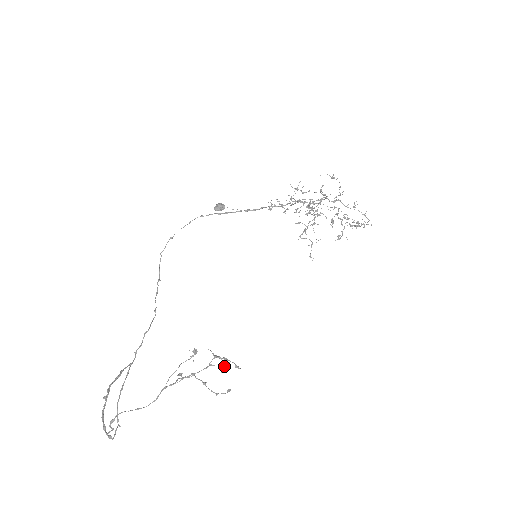
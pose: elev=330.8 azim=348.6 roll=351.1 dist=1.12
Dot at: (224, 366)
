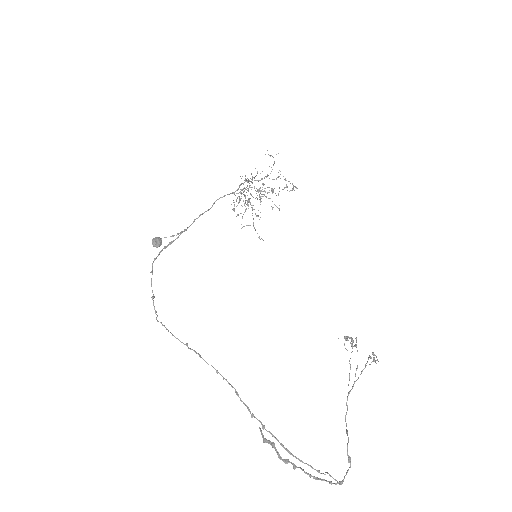
Dot at: occluded
